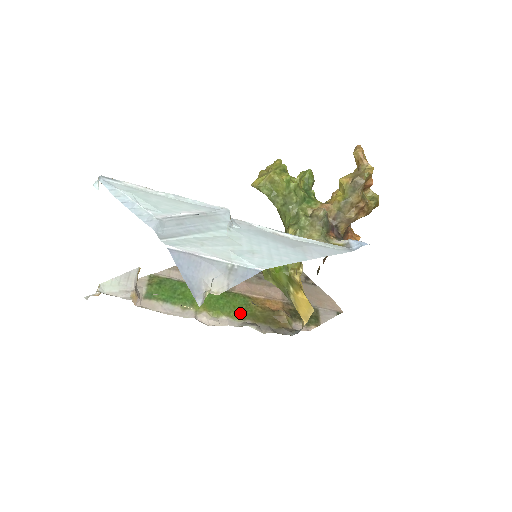
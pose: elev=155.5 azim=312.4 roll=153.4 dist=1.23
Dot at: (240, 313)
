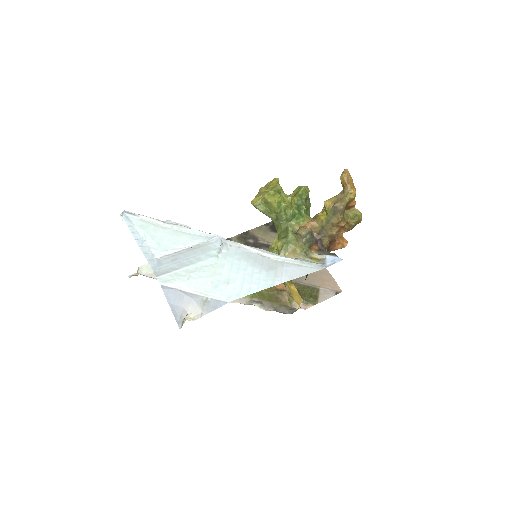
Dot at: occluded
